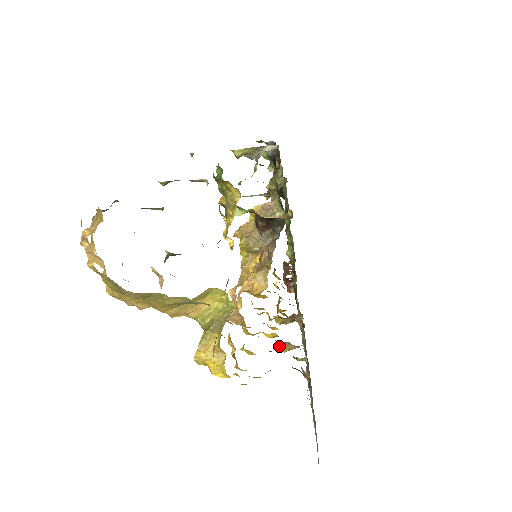
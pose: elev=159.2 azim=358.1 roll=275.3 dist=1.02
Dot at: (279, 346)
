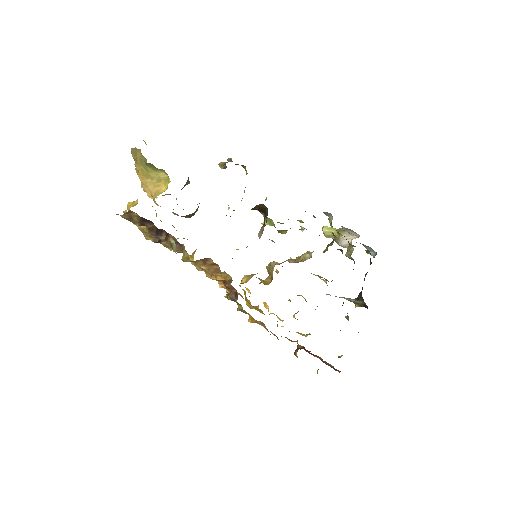
Dot at: occluded
